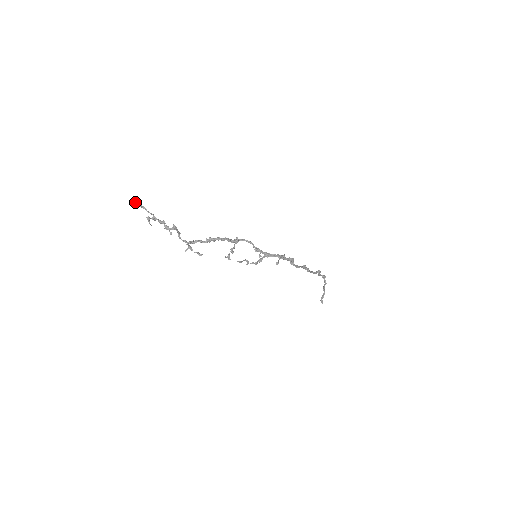
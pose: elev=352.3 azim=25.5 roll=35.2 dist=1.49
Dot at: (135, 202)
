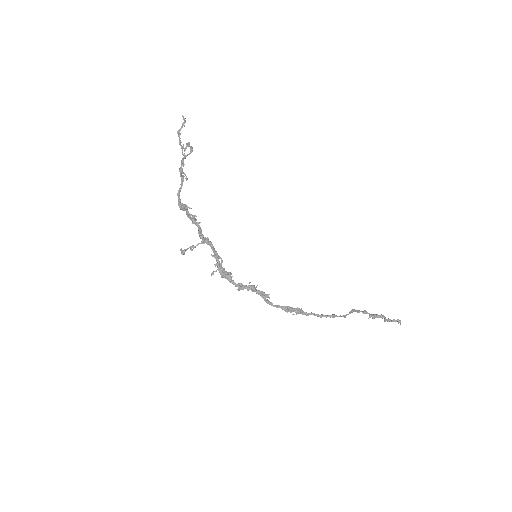
Dot at: occluded
